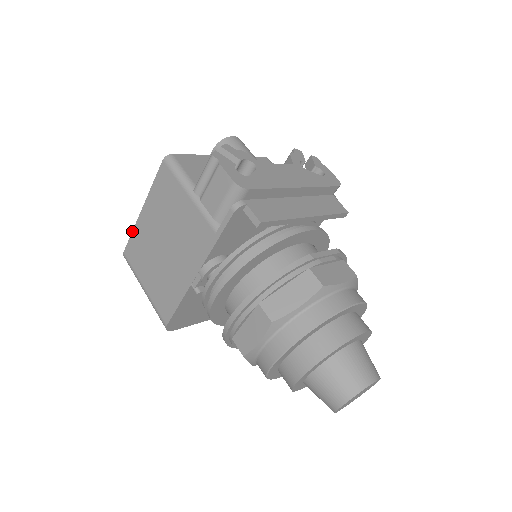
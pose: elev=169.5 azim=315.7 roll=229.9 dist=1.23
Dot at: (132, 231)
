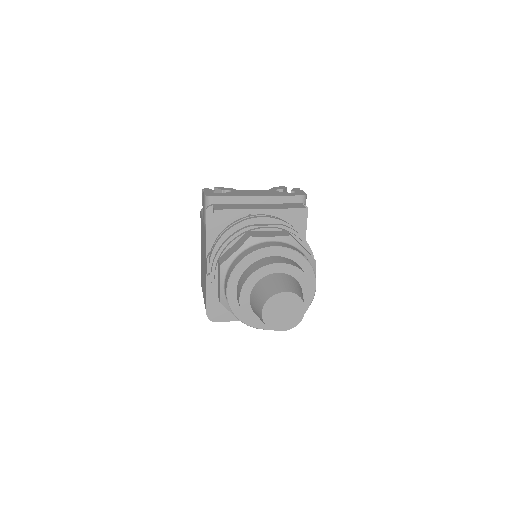
Dot at: occluded
